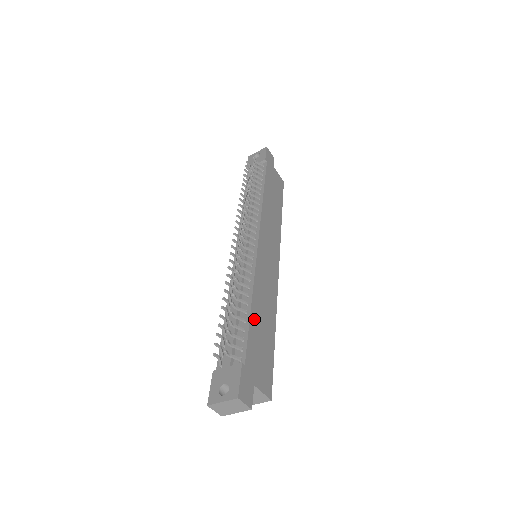
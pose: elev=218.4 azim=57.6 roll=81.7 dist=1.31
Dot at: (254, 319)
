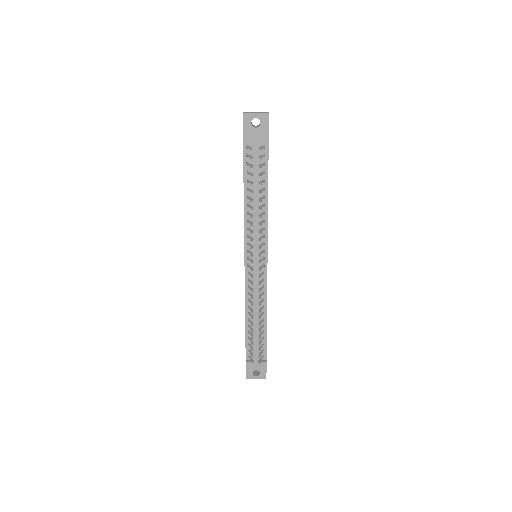
Dot at: occluded
